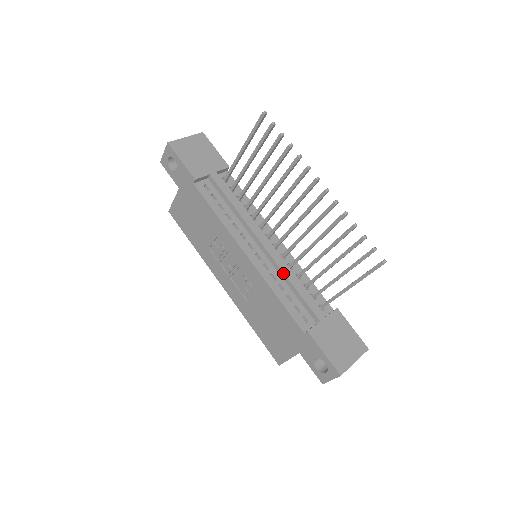
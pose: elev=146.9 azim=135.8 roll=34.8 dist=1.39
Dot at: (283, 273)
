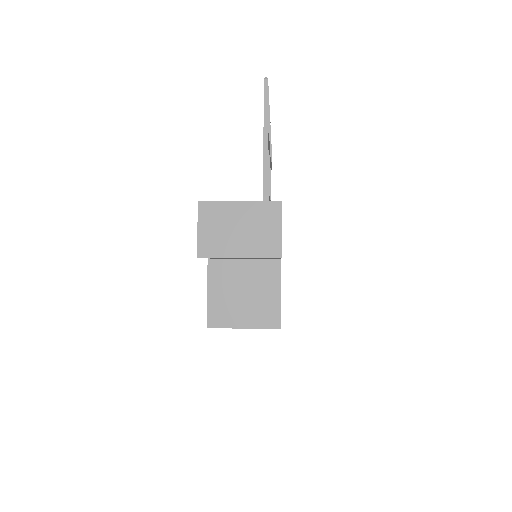
Dot at: occluded
